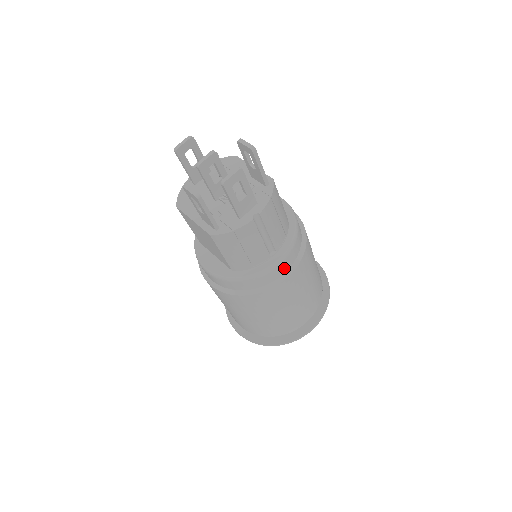
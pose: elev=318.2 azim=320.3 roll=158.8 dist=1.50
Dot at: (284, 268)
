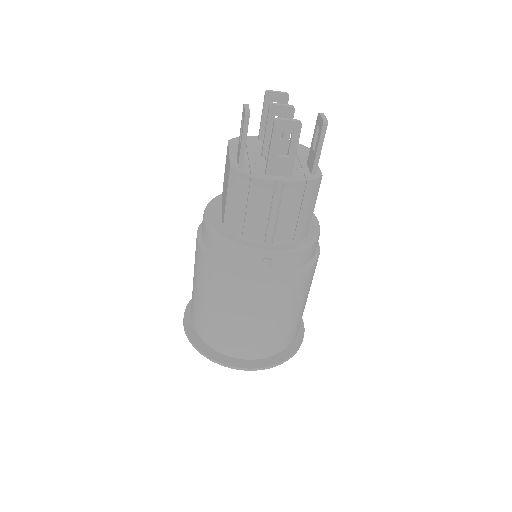
Dot at: (267, 268)
